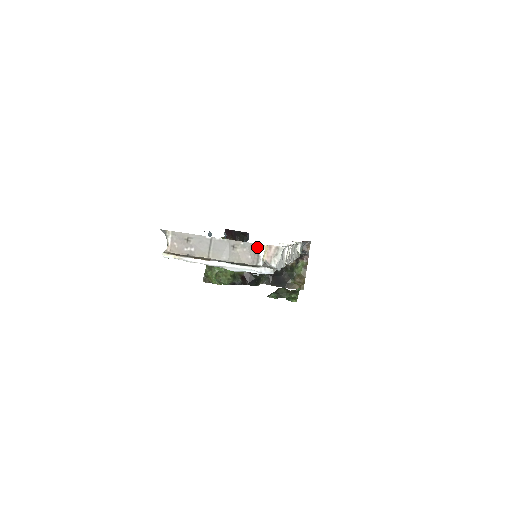
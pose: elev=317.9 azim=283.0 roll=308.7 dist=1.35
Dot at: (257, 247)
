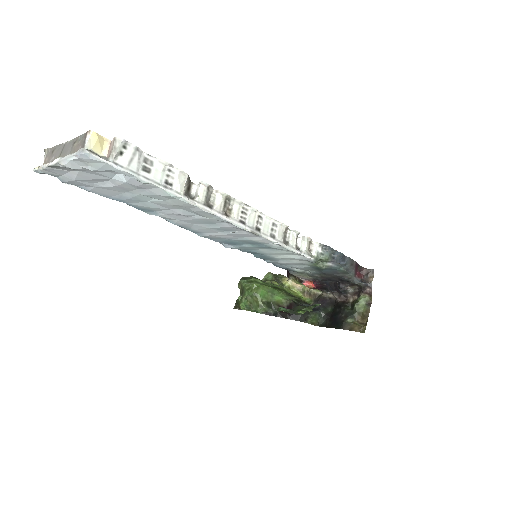
Dot at: (86, 135)
